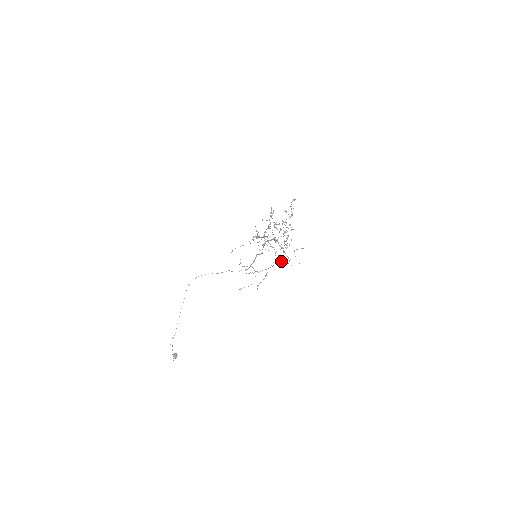
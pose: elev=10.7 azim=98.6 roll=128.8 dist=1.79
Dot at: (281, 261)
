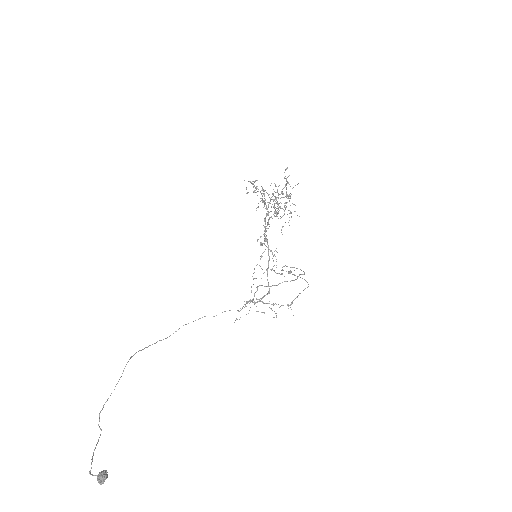
Dot at: occluded
